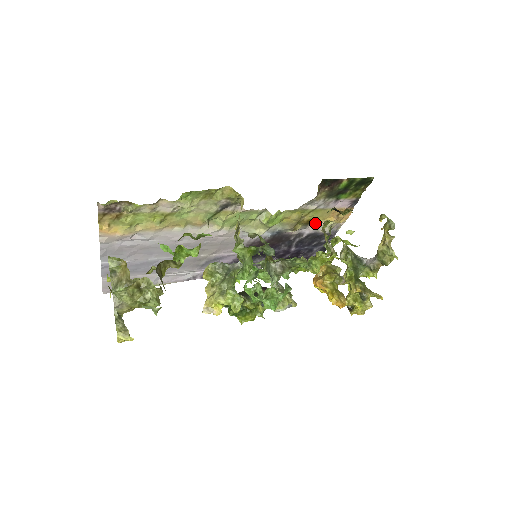
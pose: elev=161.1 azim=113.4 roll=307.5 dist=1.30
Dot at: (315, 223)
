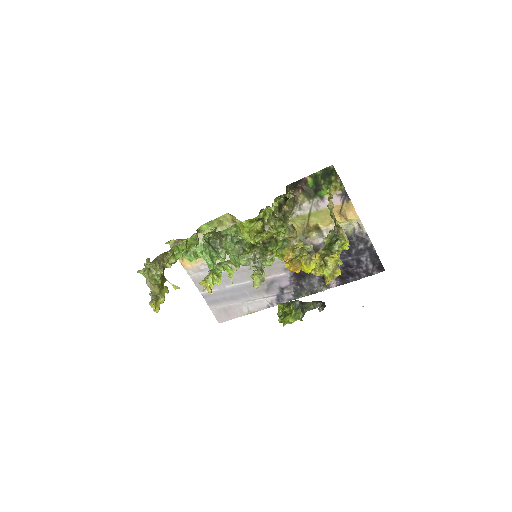
Dot at: (329, 228)
